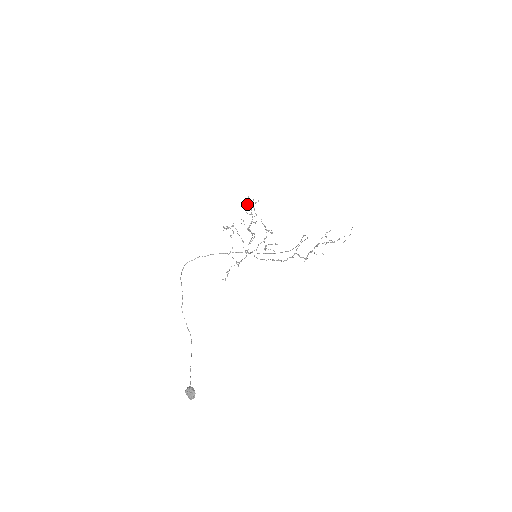
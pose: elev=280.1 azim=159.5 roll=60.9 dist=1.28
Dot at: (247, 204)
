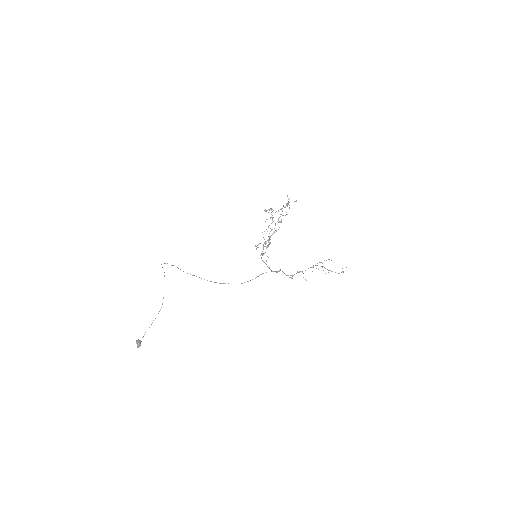
Dot at: occluded
